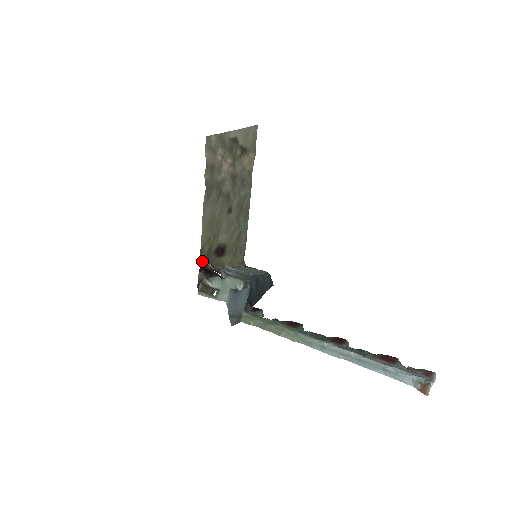
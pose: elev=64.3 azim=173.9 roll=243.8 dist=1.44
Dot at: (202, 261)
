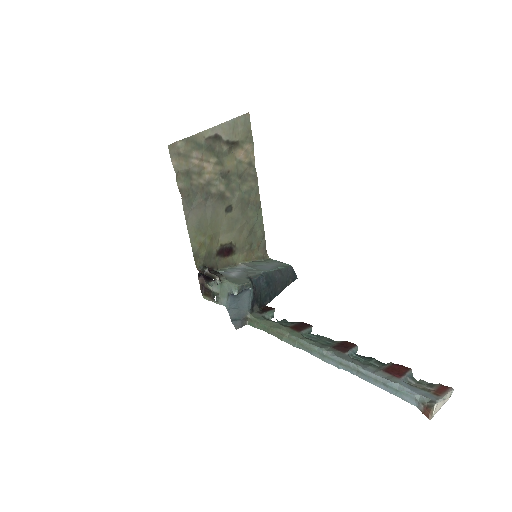
Dot at: (199, 266)
